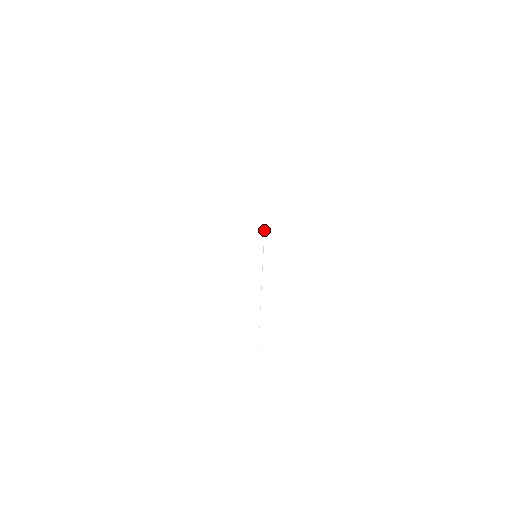
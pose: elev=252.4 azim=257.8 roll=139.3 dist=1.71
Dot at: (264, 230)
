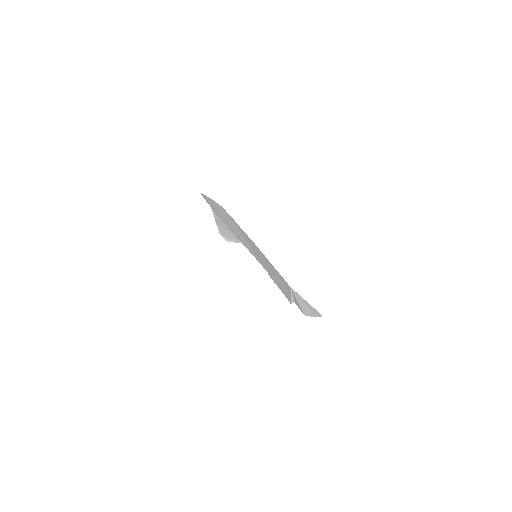
Dot at: (268, 274)
